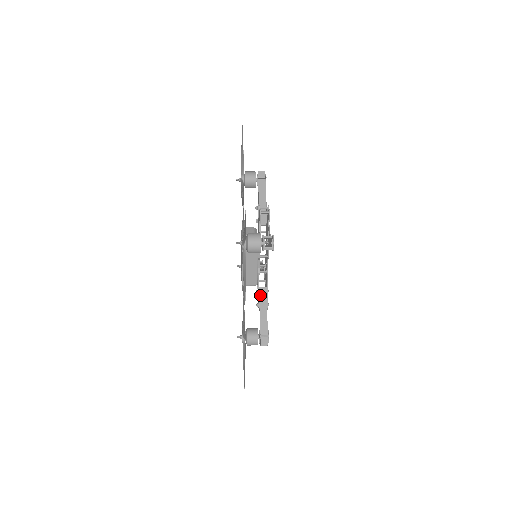
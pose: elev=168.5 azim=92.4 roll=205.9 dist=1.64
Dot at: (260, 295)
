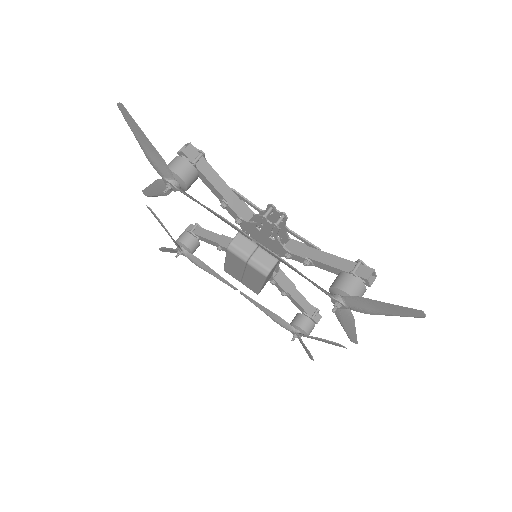
Dot at: (281, 284)
